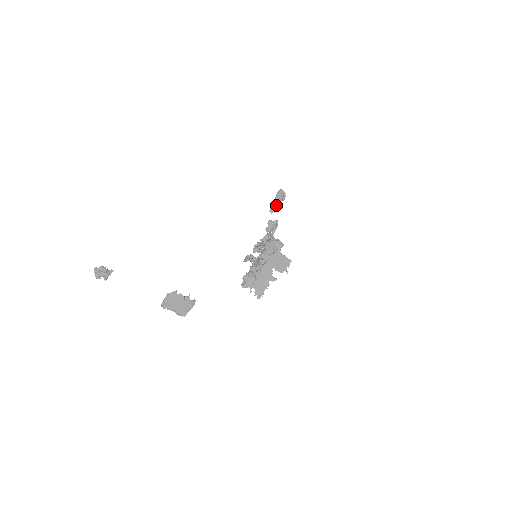
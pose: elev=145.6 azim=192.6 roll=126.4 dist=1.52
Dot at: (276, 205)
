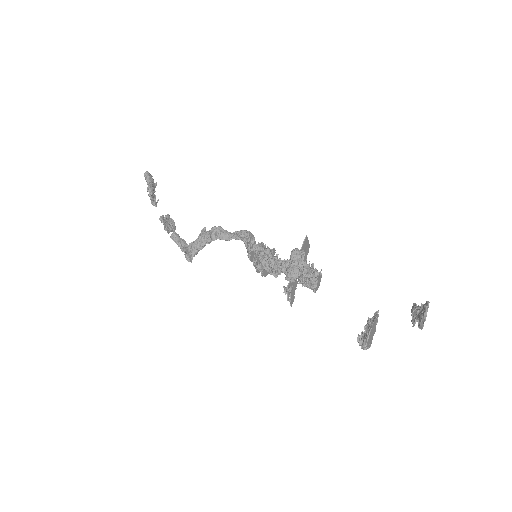
Dot at: (153, 194)
